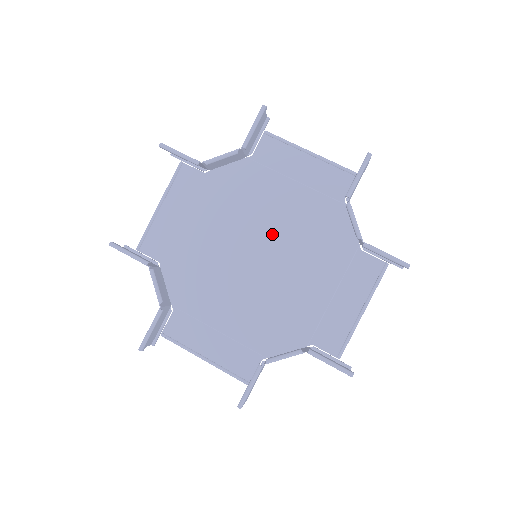
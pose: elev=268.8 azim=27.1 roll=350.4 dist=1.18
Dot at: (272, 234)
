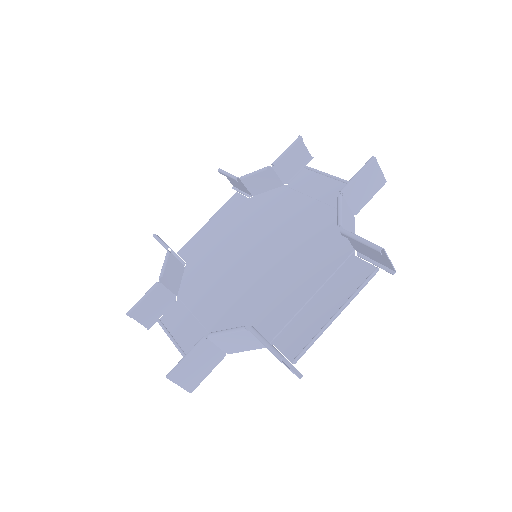
Dot at: (279, 241)
